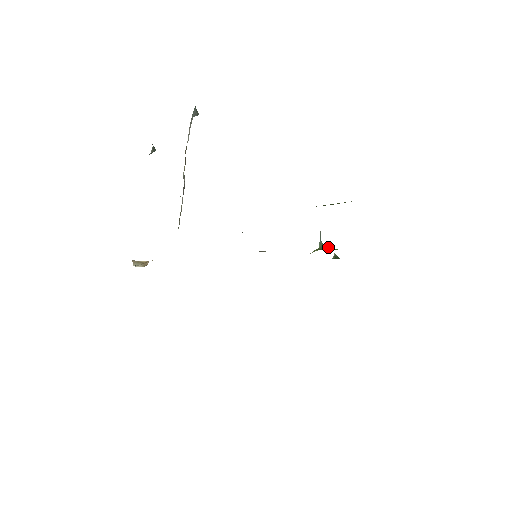
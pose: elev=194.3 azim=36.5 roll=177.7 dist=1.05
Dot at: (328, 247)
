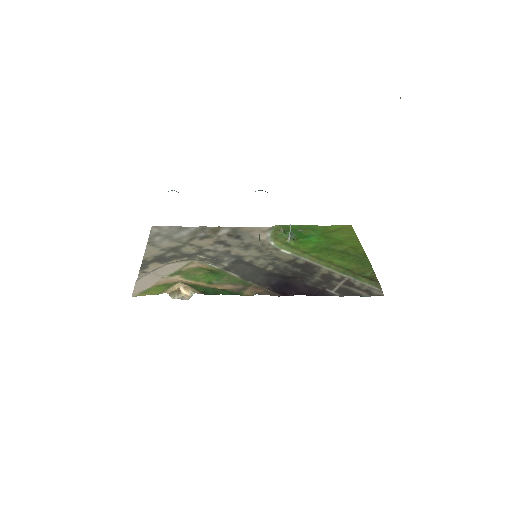
Dot at: (295, 238)
